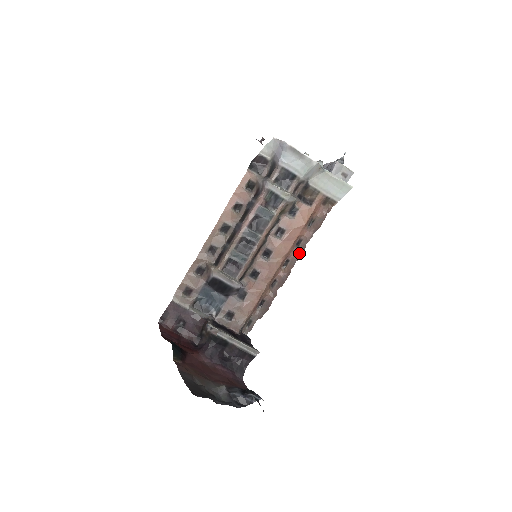
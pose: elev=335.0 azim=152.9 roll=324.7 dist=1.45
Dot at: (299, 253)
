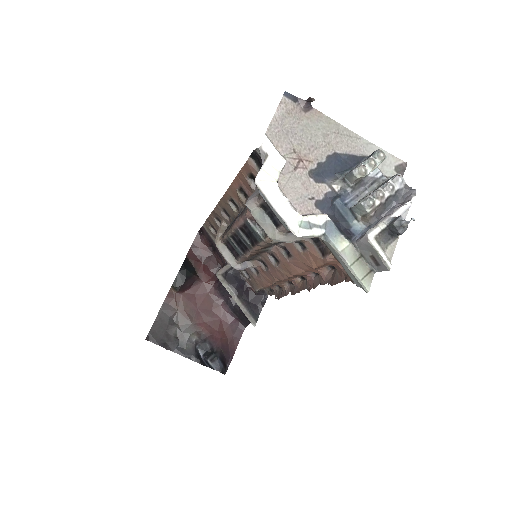
Dot at: (311, 284)
